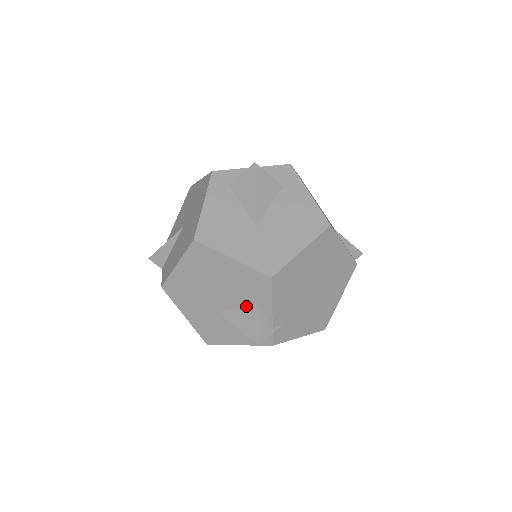
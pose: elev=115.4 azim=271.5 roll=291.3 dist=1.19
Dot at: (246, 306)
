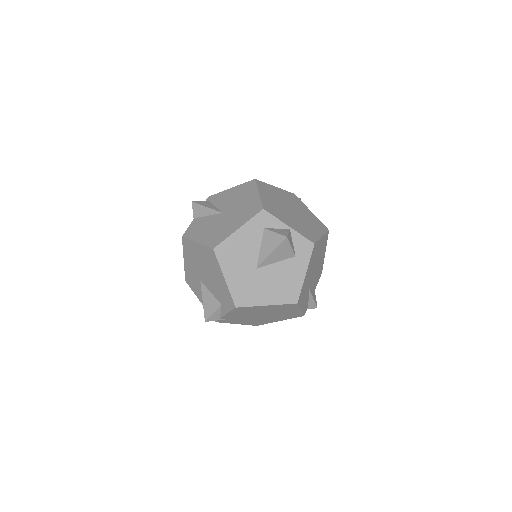
Dot at: (216, 297)
